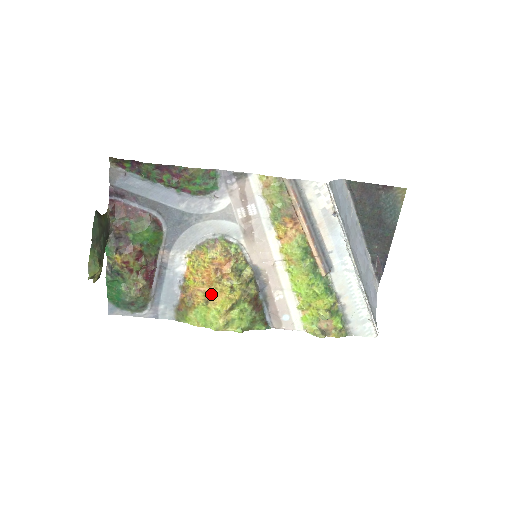
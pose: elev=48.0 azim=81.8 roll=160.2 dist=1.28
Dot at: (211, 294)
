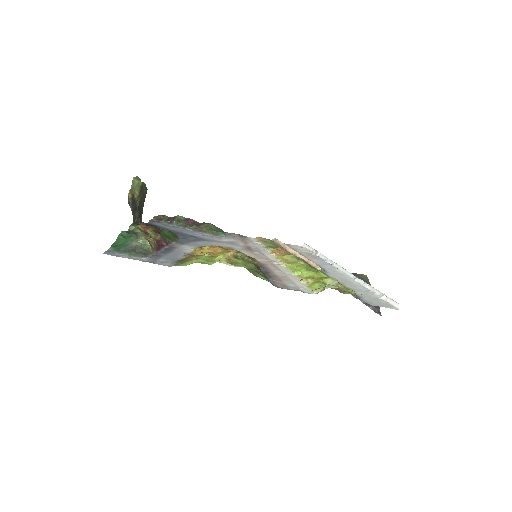
Dot at: (215, 255)
